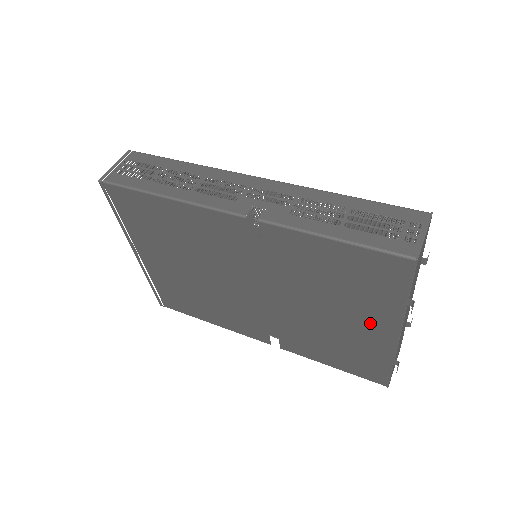
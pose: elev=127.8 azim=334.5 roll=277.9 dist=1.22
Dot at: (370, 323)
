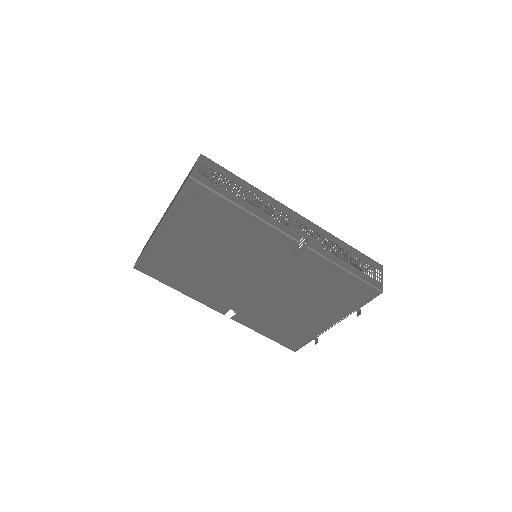
Dot at: (322, 315)
